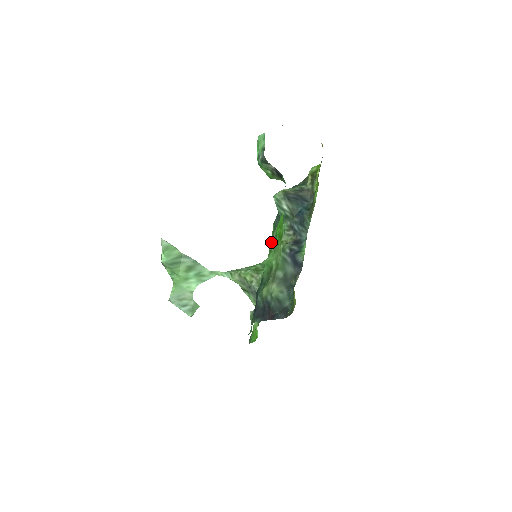
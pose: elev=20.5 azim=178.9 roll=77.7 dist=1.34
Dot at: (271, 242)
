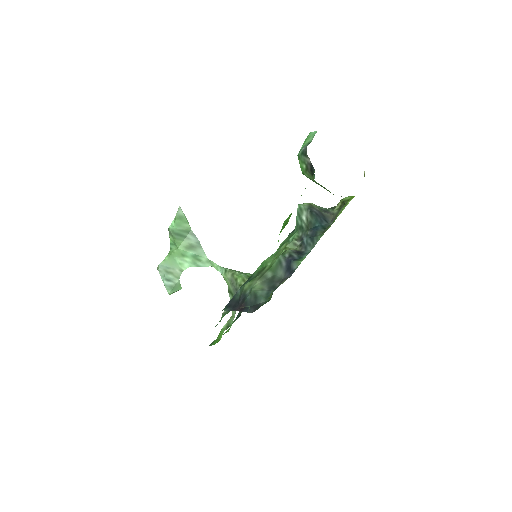
Dot at: occluded
